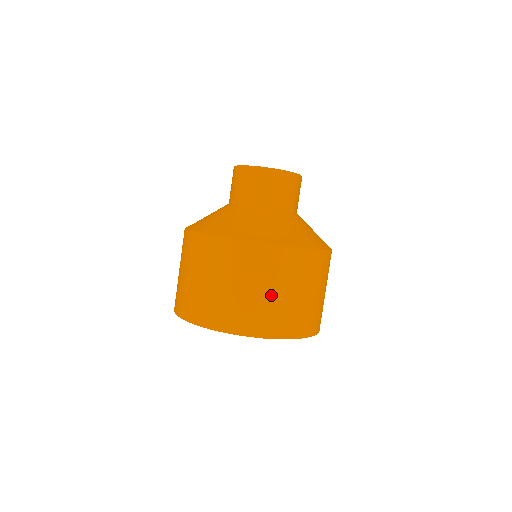
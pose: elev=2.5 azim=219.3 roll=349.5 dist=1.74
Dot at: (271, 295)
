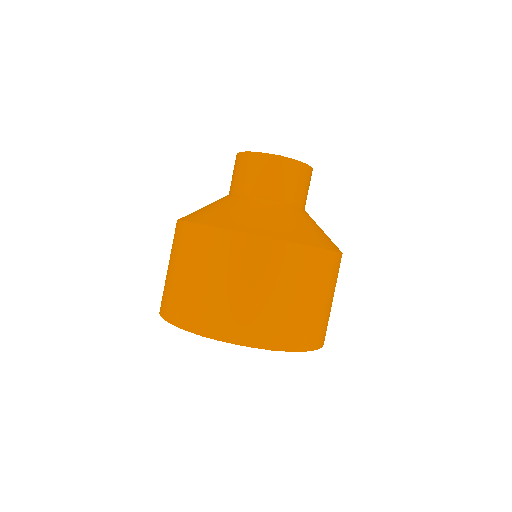
Dot at: (326, 304)
